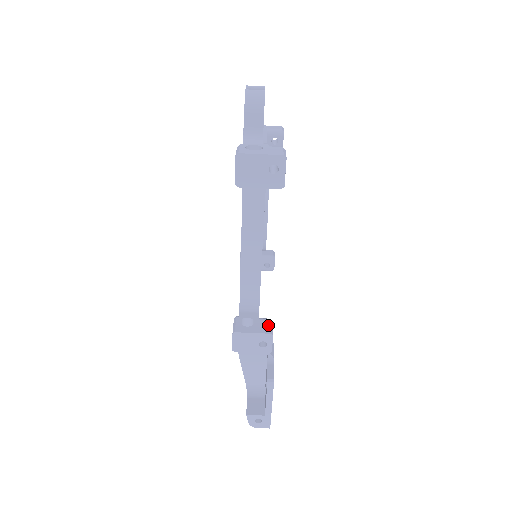
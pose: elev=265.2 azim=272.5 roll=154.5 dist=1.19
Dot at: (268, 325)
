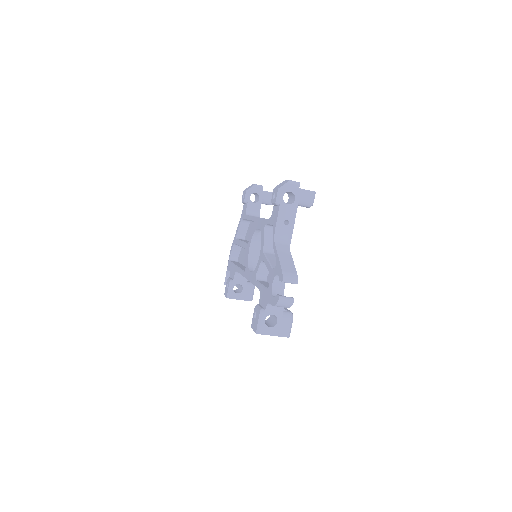
Dot at: (251, 293)
